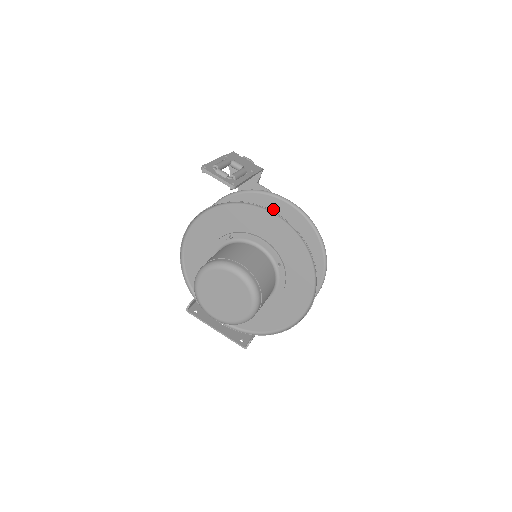
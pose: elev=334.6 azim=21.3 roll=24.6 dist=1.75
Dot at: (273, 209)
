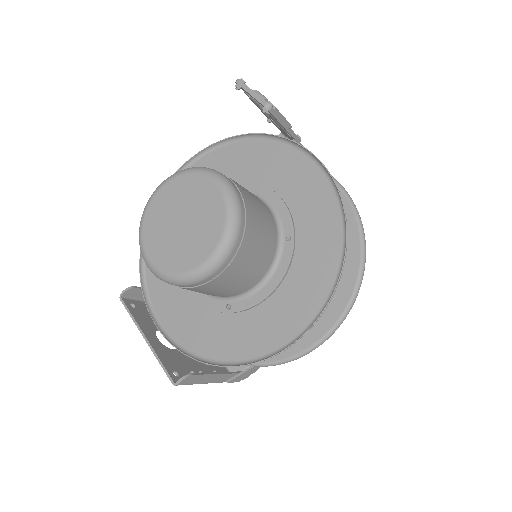
Dot at: occluded
